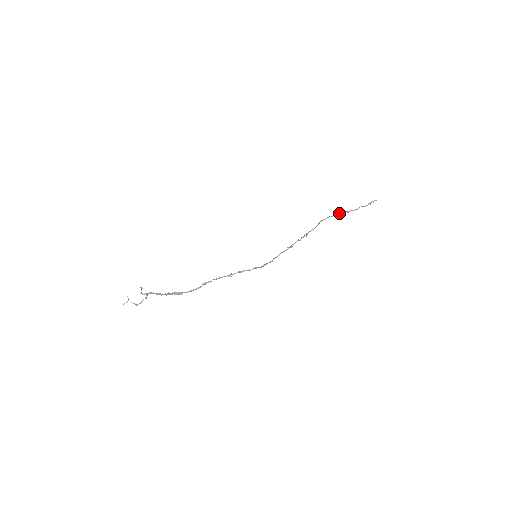
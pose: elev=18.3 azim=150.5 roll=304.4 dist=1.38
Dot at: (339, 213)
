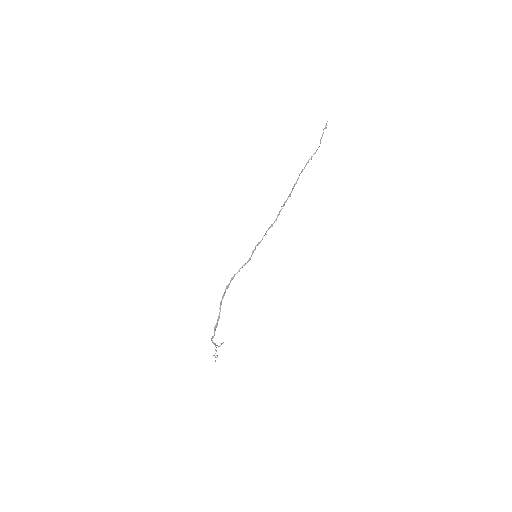
Dot at: (307, 162)
